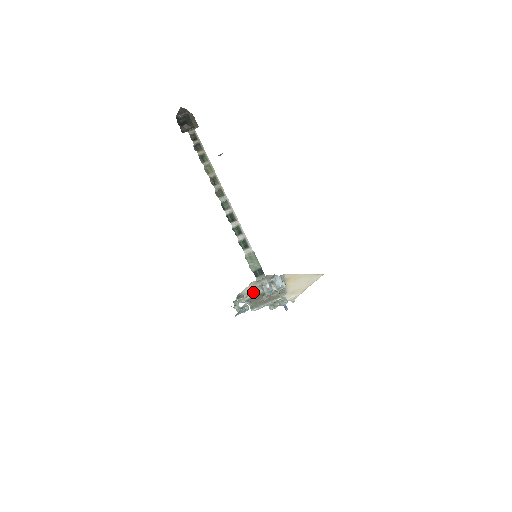
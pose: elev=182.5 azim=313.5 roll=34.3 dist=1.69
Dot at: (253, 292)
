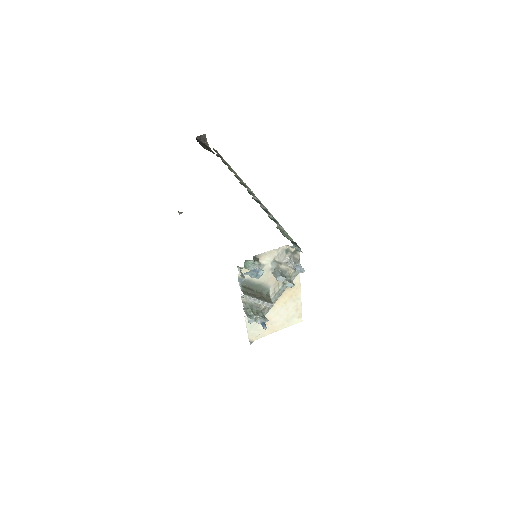
Dot at: occluded
